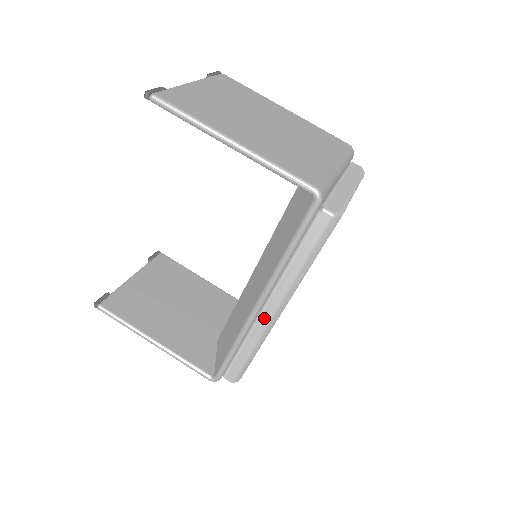
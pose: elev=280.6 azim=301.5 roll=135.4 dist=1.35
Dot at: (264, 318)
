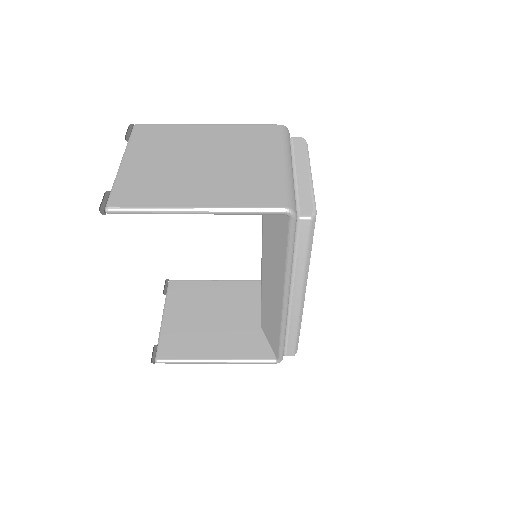
Dot at: (294, 307)
